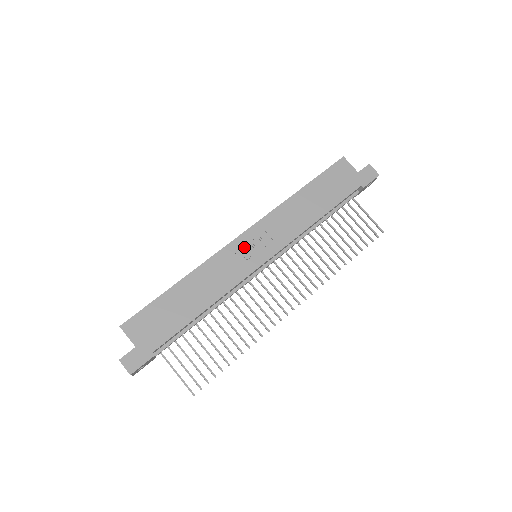
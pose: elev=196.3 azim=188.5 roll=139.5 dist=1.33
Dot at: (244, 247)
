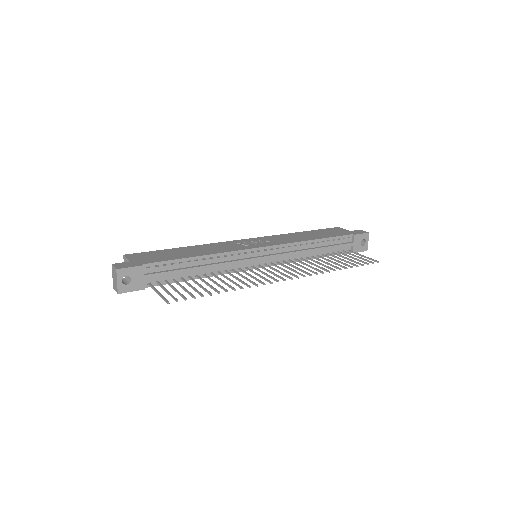
Dot at: (245, 243)
